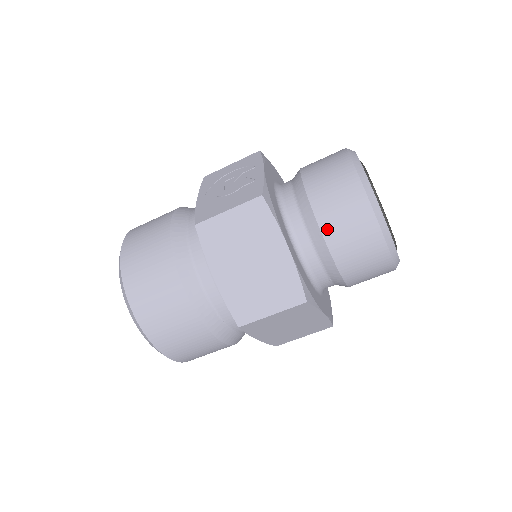
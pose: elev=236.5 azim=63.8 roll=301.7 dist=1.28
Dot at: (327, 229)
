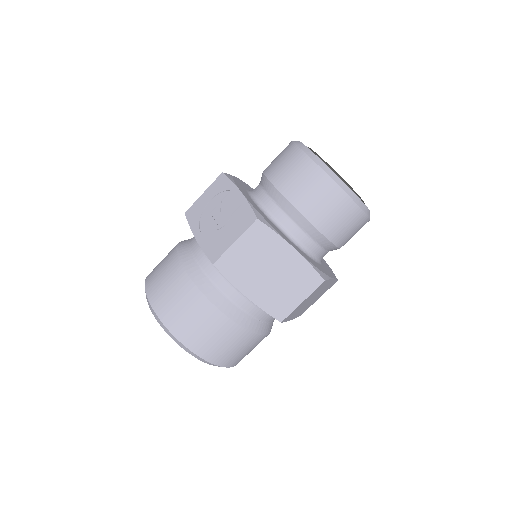
Dot at: (314, 219)
